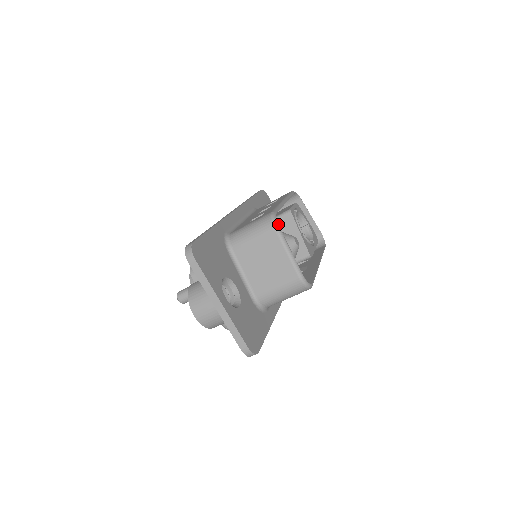
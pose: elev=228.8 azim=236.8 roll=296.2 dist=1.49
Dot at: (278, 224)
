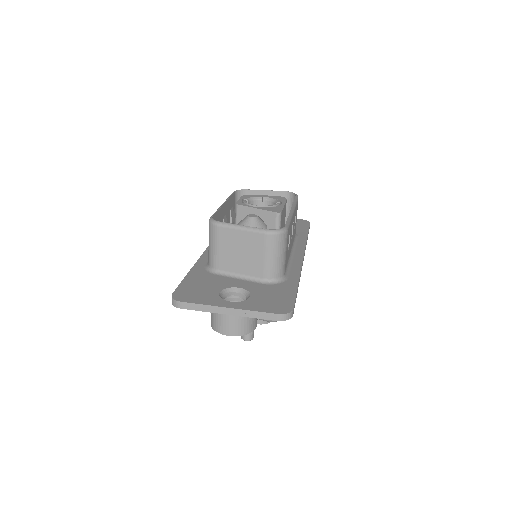
Dot at: occluded
